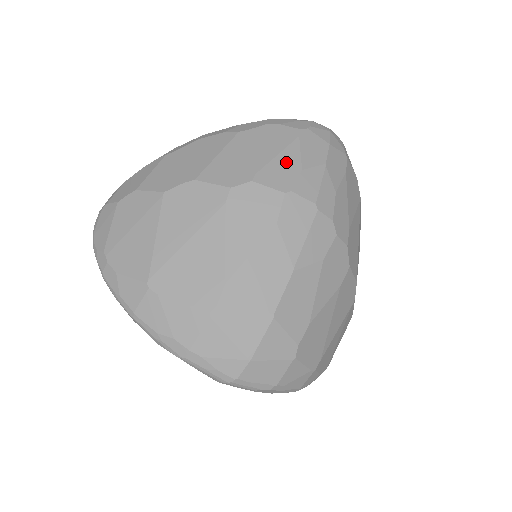
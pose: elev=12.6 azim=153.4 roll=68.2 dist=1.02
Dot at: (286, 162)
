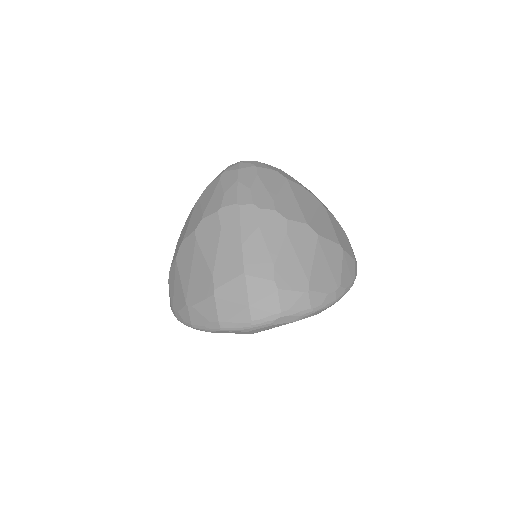
Dot at: (216, 197)
